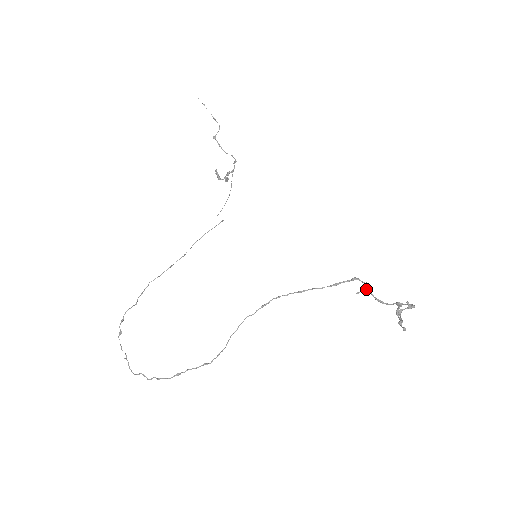
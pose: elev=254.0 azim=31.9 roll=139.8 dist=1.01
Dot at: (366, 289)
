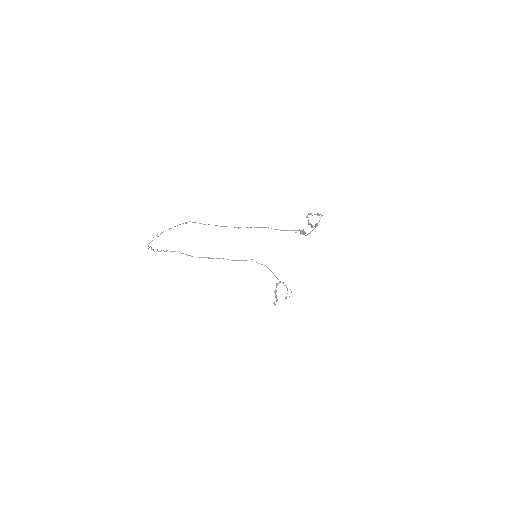
Dot at: (302, 231)
